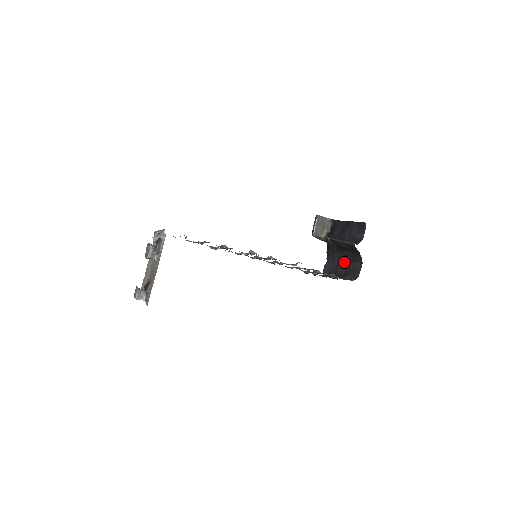
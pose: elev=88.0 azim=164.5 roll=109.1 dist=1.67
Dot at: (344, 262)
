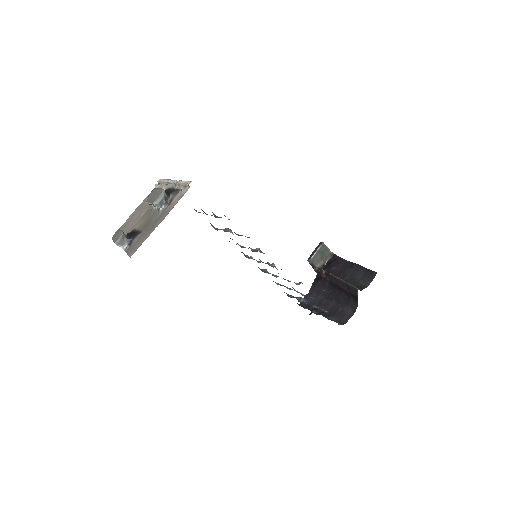
Dot at: (332, 301)
